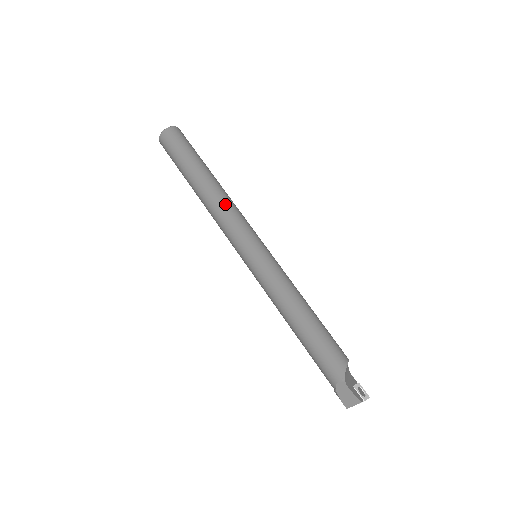
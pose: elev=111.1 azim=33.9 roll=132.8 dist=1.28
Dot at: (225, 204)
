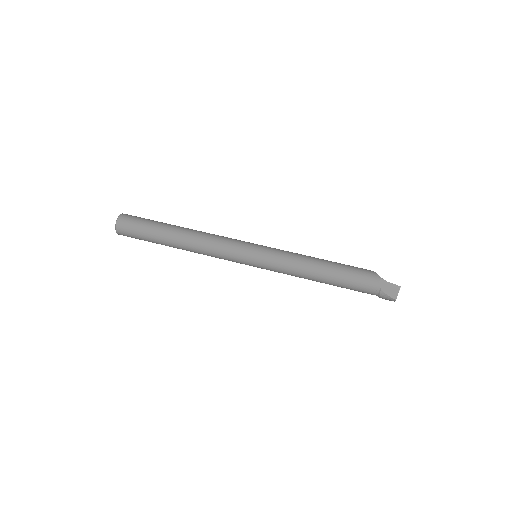
Dot at: (209, 234)
